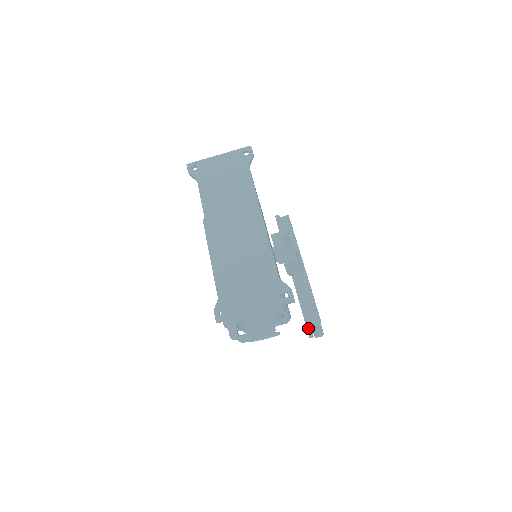
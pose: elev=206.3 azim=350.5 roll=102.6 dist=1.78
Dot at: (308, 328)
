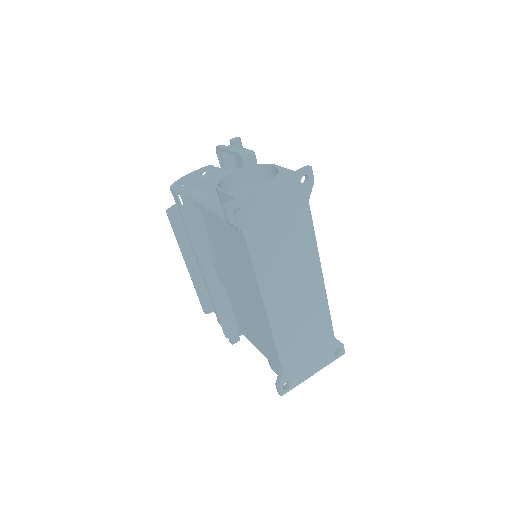
Dot at: occluded
